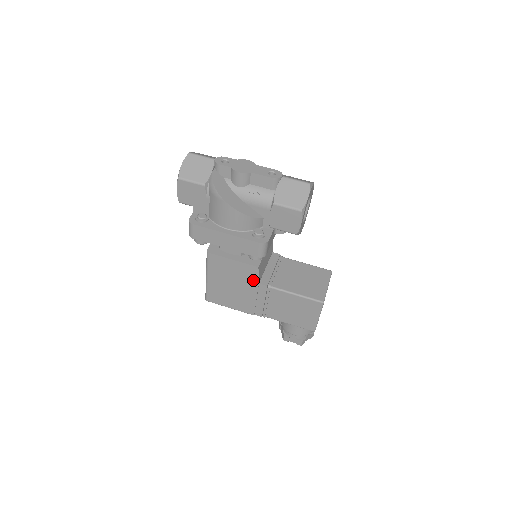
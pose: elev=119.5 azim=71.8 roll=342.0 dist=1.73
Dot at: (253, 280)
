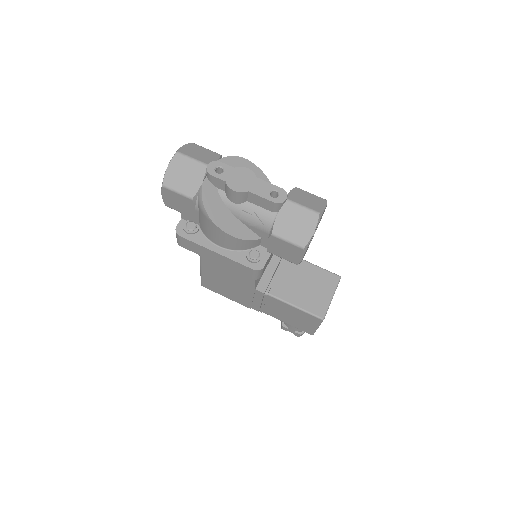
Dot at: (249, 286)
